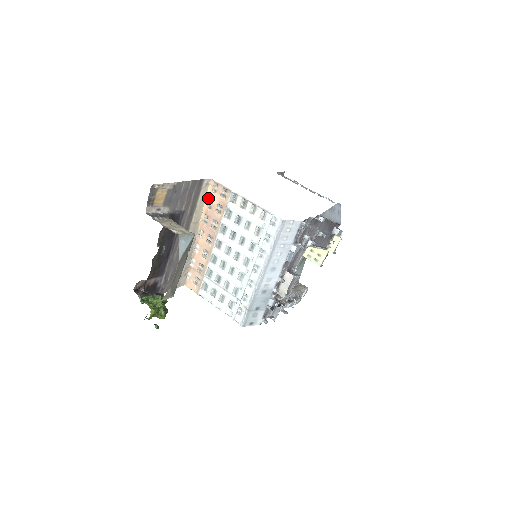
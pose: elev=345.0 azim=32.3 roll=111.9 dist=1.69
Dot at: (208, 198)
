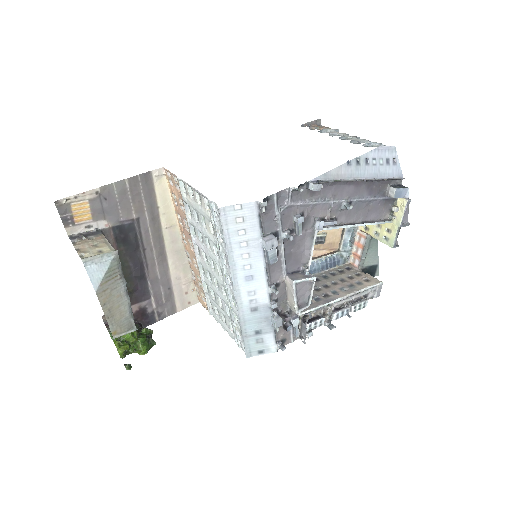
Dot at: (171, 193)
